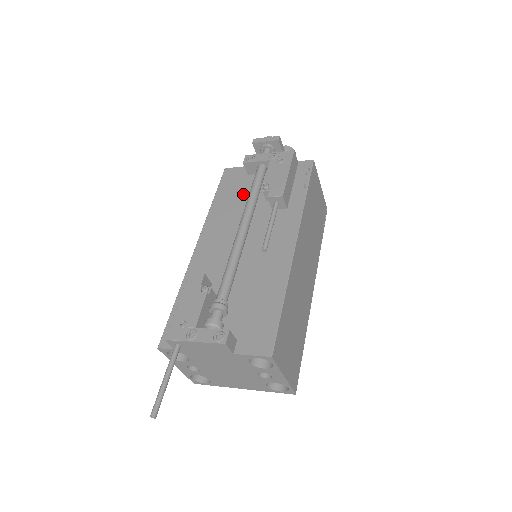
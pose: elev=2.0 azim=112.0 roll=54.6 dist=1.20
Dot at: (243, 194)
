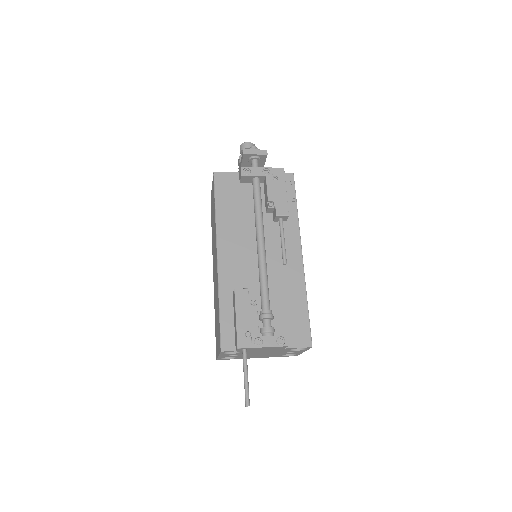
Dot at: (243, 204)
